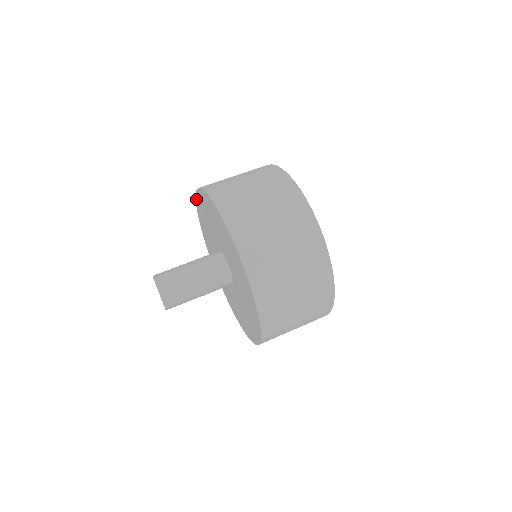
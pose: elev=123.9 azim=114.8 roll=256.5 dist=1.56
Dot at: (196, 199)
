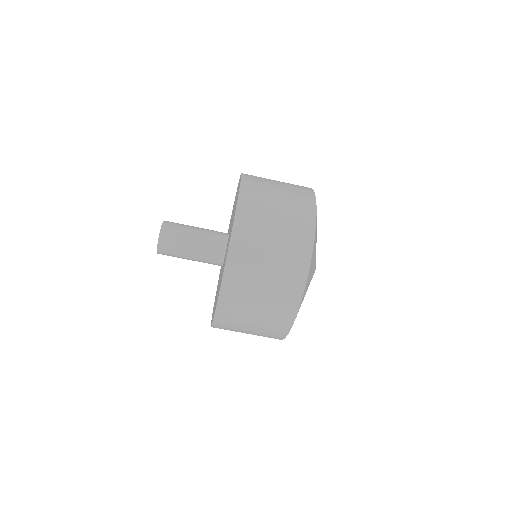
Dot at: (235, 212)
